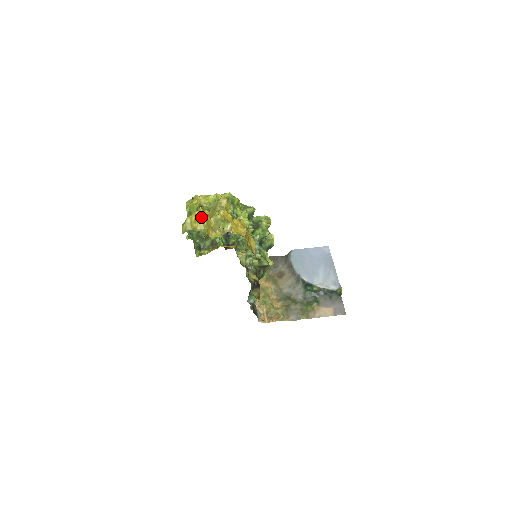
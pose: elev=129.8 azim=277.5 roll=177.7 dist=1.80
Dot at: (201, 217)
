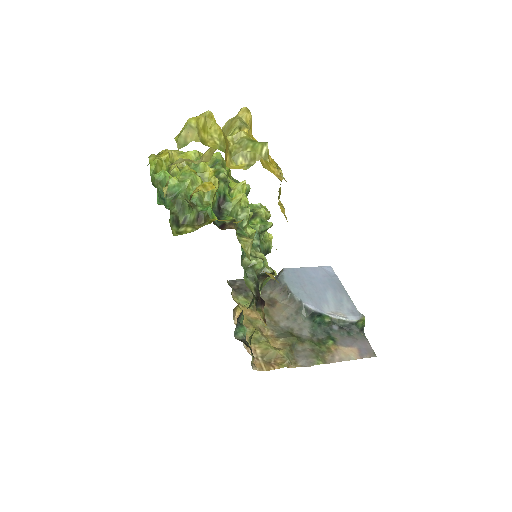
Dot at: (215, 123)
